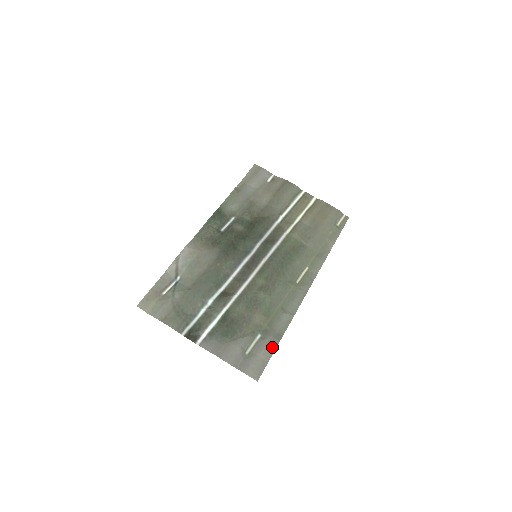
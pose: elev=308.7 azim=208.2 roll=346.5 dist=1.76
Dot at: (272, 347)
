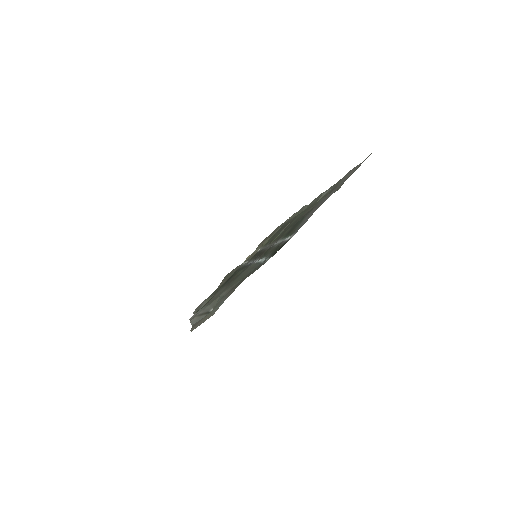
Dot at: (349, 173)
